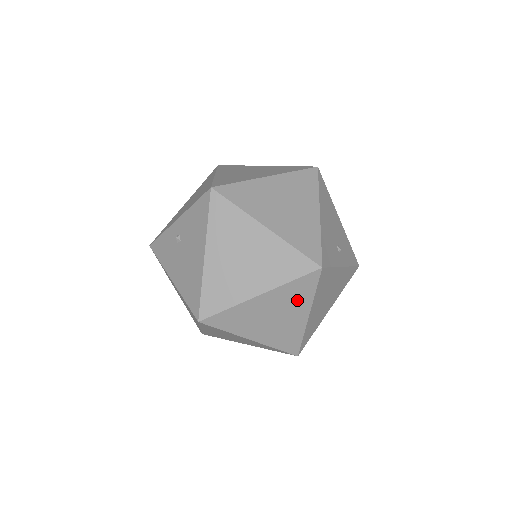
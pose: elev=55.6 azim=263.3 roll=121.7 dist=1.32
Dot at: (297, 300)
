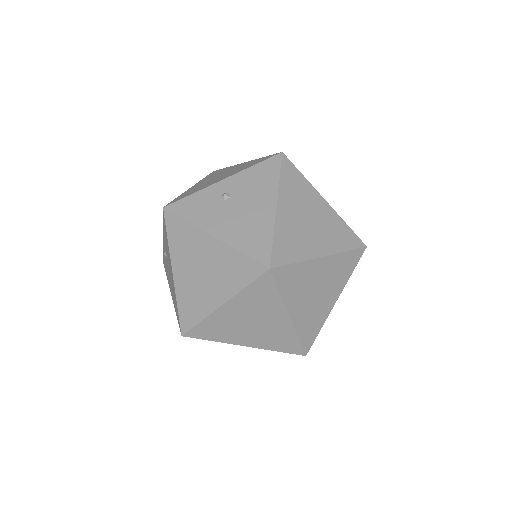
Dot at: (339, 277)
